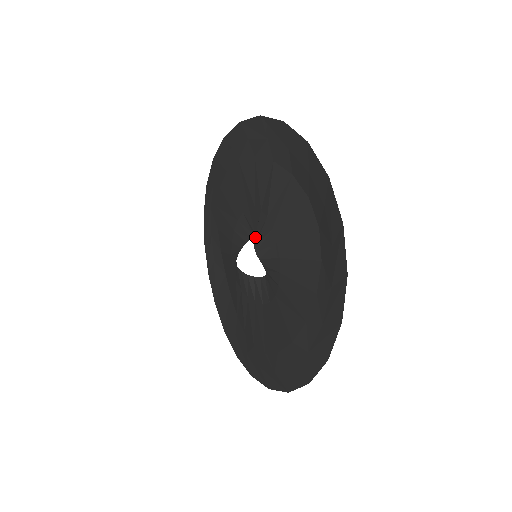
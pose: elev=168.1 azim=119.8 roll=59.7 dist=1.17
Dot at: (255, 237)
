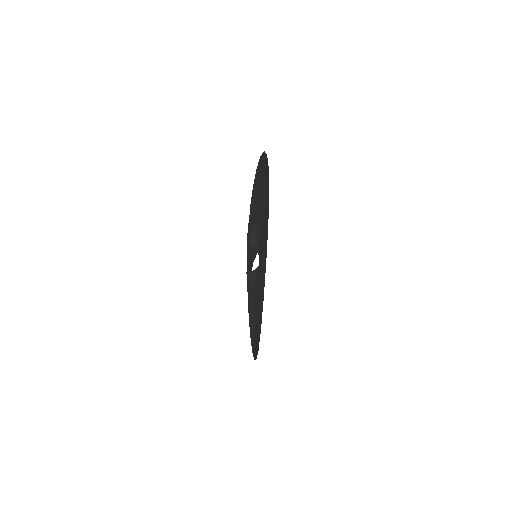
Dot at: occluded
